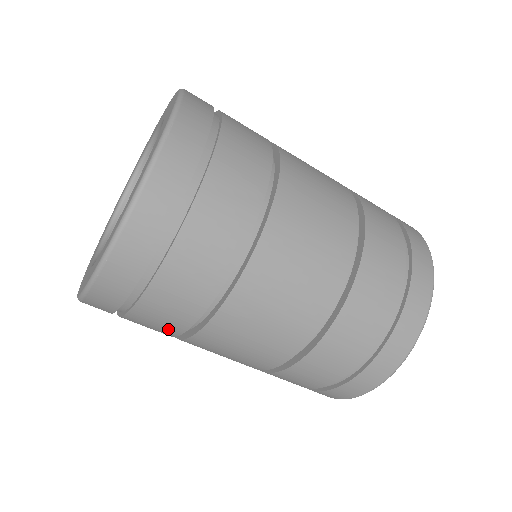
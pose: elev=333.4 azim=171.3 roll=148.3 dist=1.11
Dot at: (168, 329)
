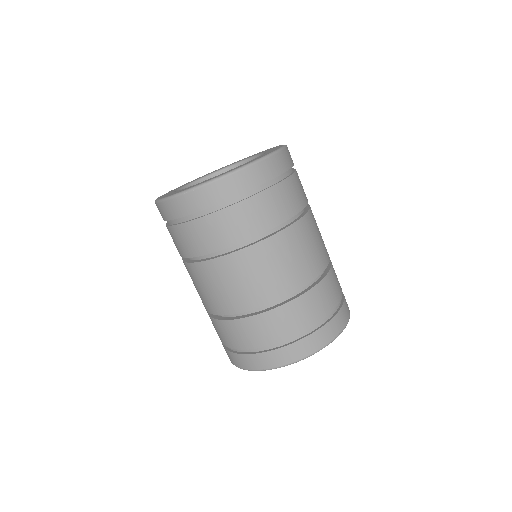
Dot at: (189, 249)
